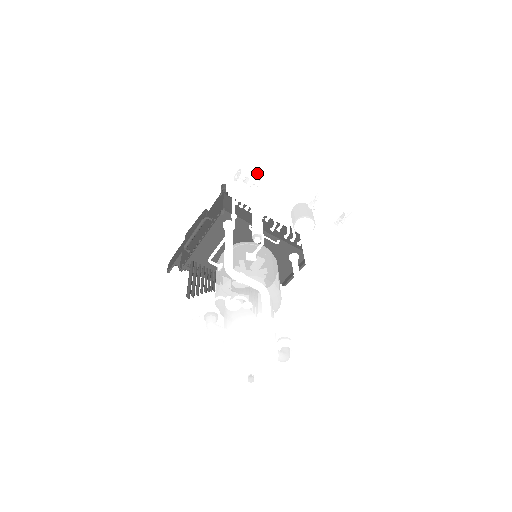
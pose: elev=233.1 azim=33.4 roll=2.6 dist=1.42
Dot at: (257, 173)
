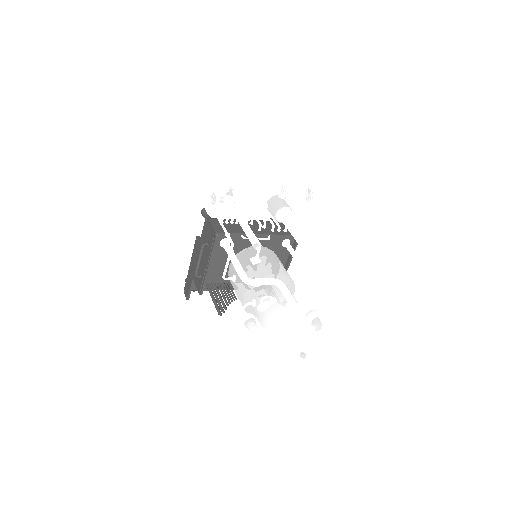
Dot at: (227, 190)
